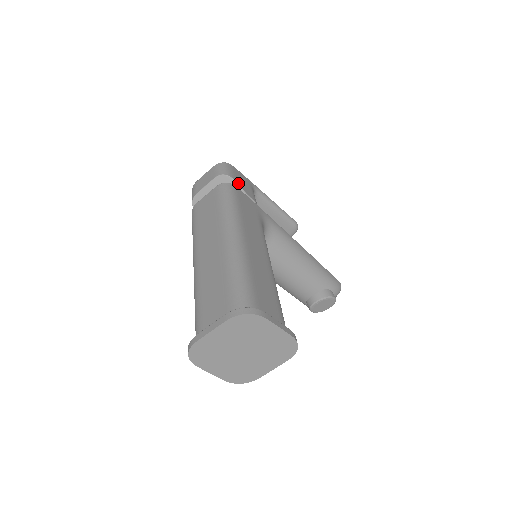
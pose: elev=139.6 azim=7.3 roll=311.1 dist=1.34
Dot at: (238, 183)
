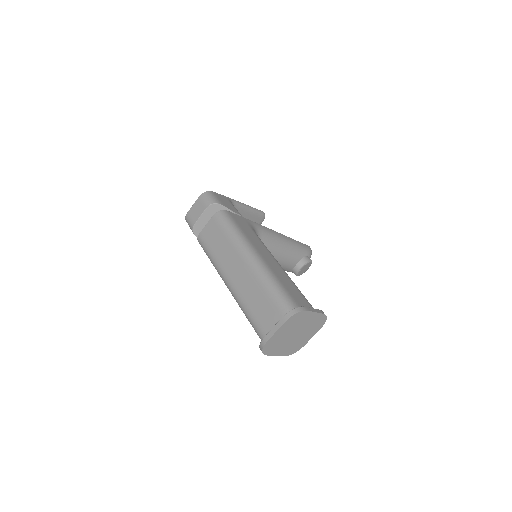
Dot at: (225, 206)
